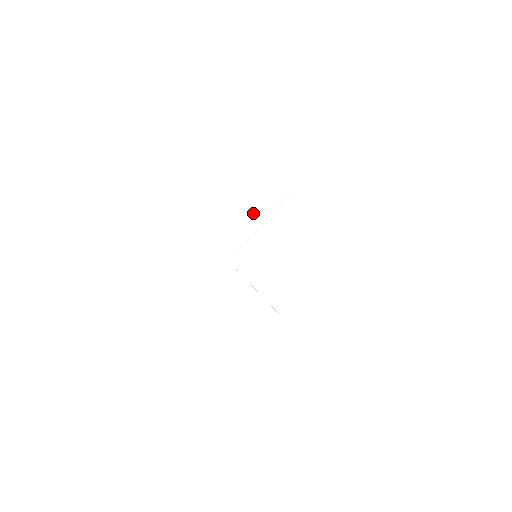
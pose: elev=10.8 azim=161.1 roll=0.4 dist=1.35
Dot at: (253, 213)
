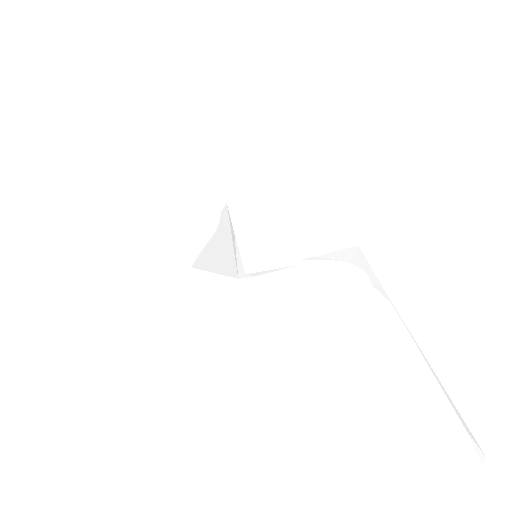
Dot at: (219, 244)
